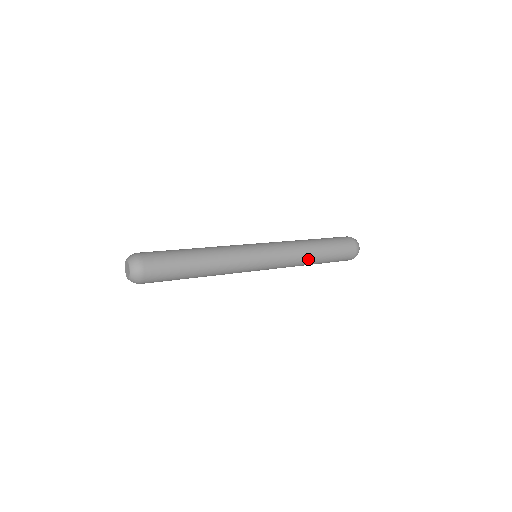
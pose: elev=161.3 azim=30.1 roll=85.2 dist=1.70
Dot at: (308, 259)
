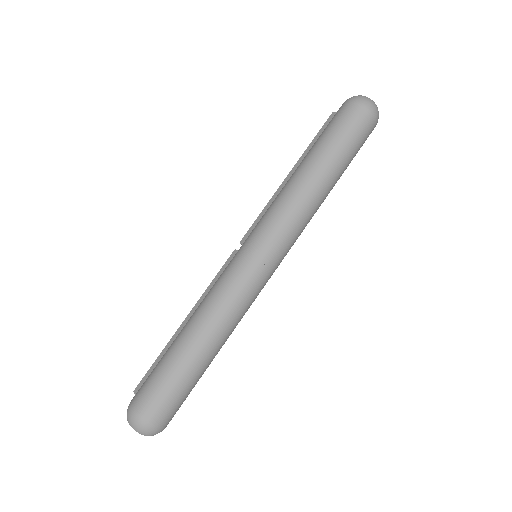
Dot at: (320, 198)
